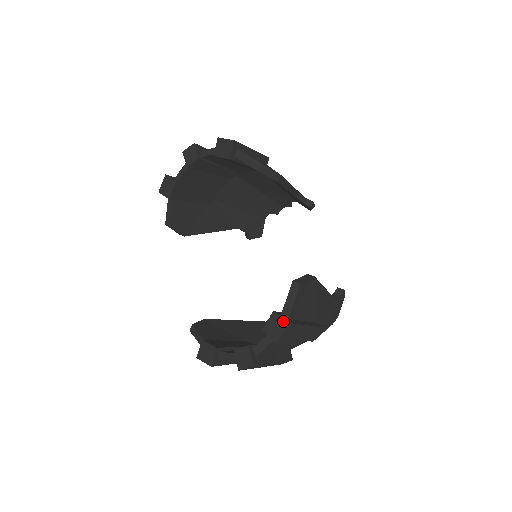
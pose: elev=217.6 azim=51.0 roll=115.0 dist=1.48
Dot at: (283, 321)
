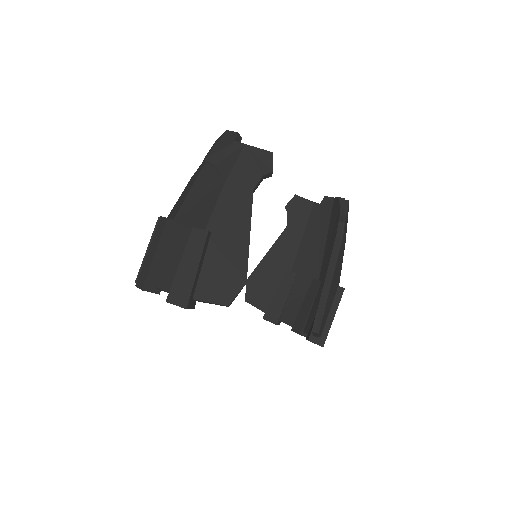
Dot at: occluded
